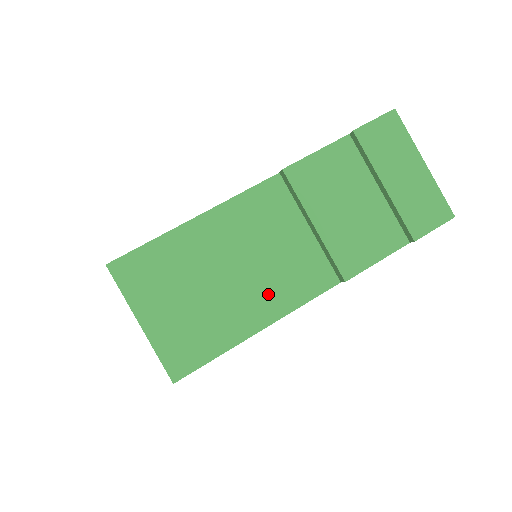
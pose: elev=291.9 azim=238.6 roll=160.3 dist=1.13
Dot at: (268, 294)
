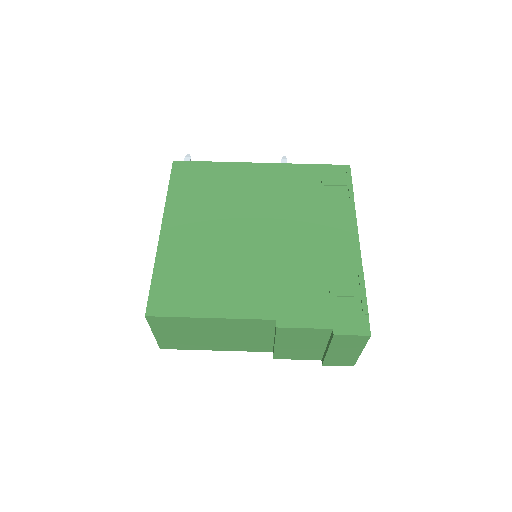
Dot at: (230, 345)
